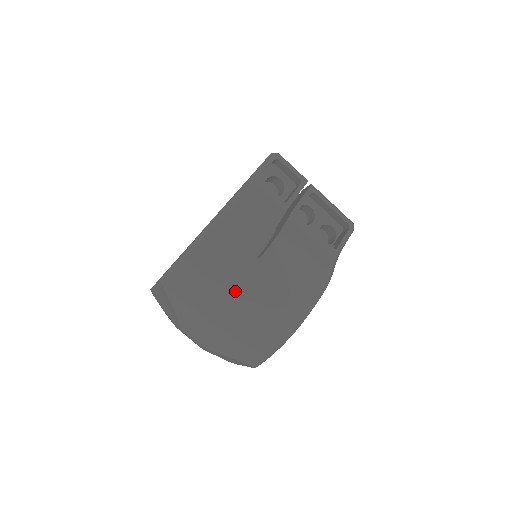
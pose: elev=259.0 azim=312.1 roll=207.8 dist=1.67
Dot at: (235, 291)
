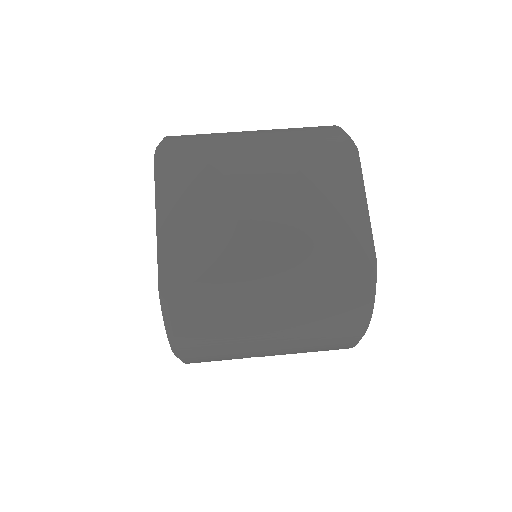
Dot at: occluded
